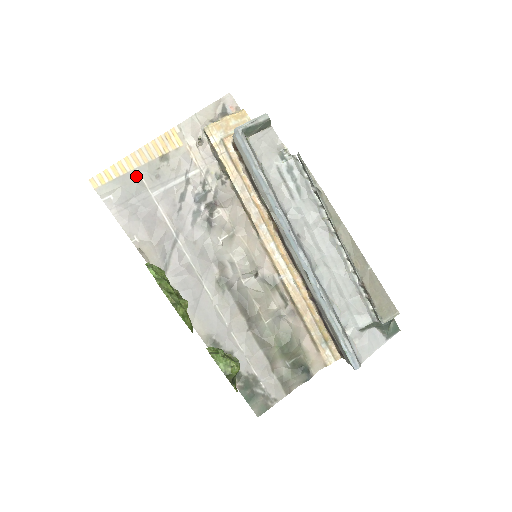
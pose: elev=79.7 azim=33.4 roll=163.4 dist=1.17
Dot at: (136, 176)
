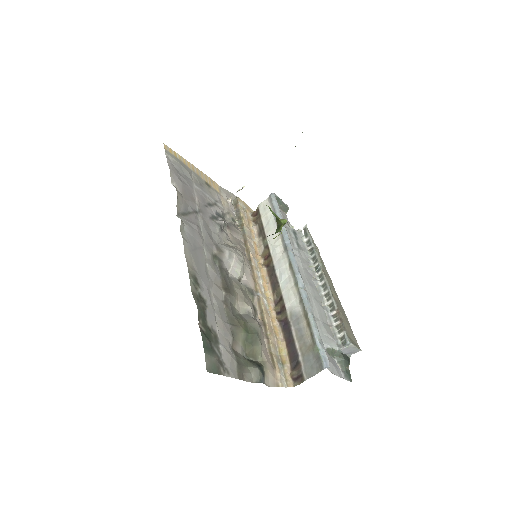
Dot at: (190, 171)
